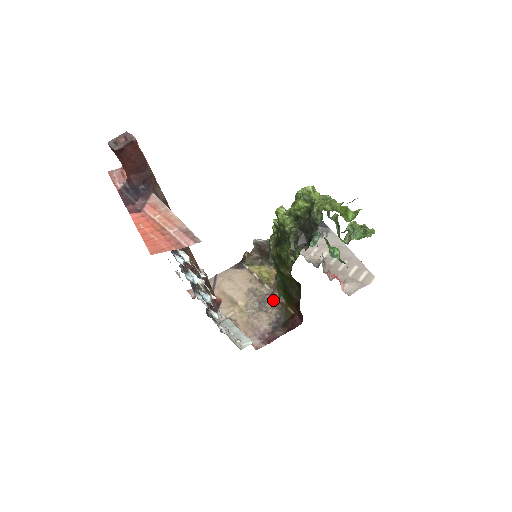
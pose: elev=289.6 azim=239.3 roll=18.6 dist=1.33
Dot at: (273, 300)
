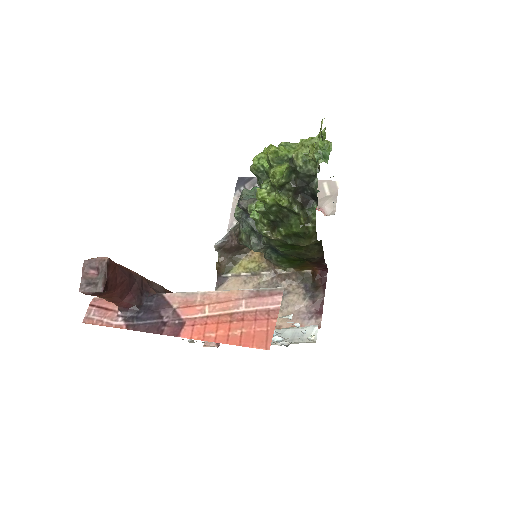
Dot at: (283, 278)
